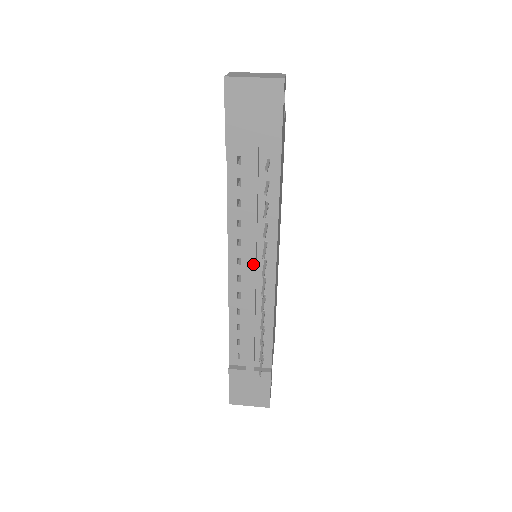
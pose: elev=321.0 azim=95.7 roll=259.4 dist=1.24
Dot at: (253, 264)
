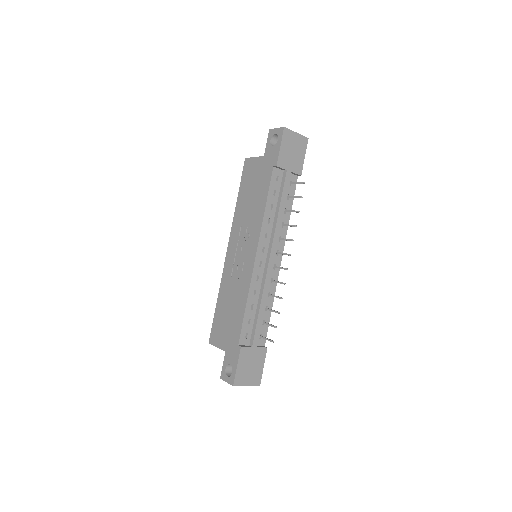
Dot at: (274, 251)
